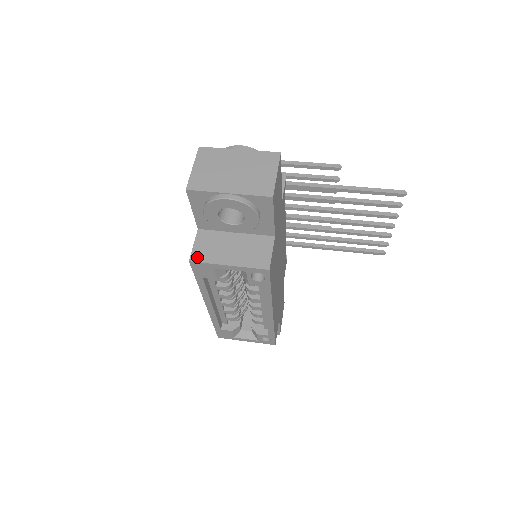
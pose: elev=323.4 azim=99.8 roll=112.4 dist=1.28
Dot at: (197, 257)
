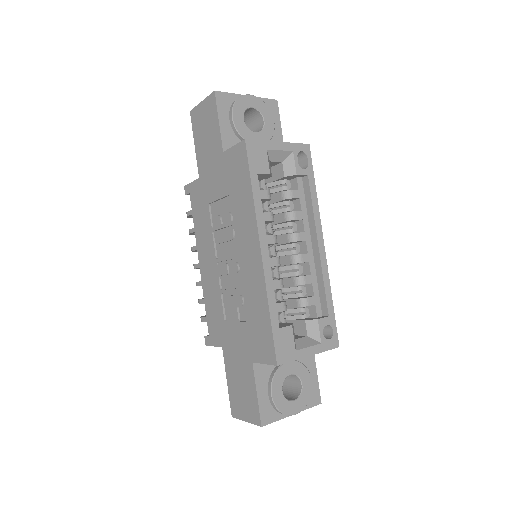
Dot at: (248, 141)
